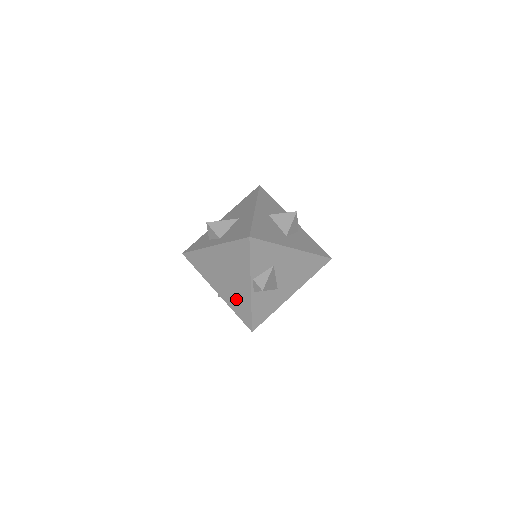
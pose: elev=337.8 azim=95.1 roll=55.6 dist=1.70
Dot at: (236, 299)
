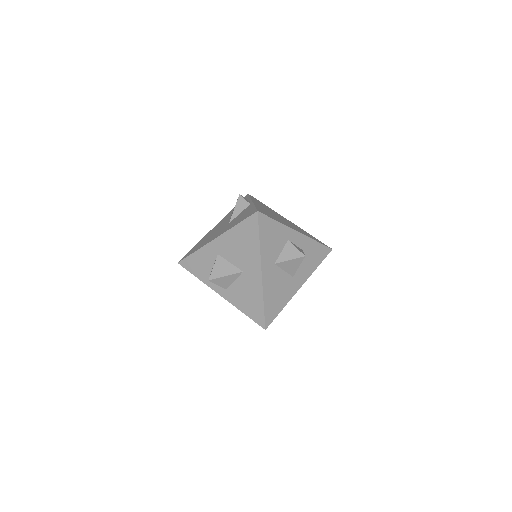
Dot at: occluded
